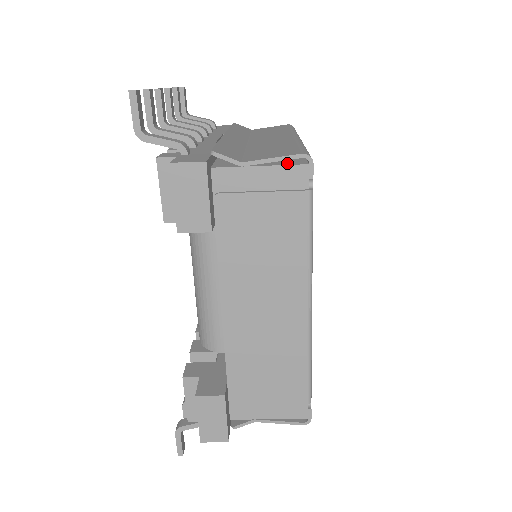
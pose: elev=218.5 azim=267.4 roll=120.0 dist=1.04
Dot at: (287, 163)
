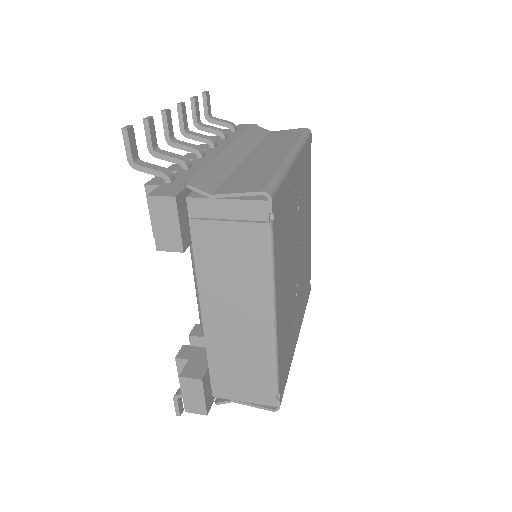
Dot at: (251, 197)
